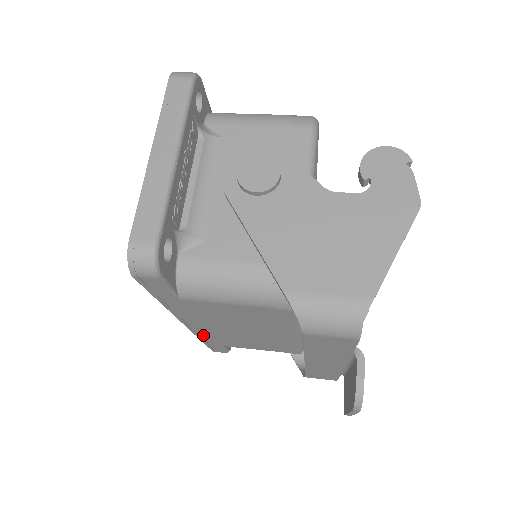
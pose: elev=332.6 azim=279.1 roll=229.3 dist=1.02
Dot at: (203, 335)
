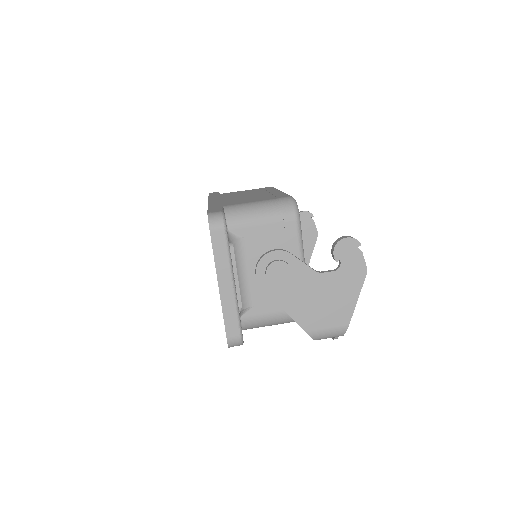
Dot at: occluded
